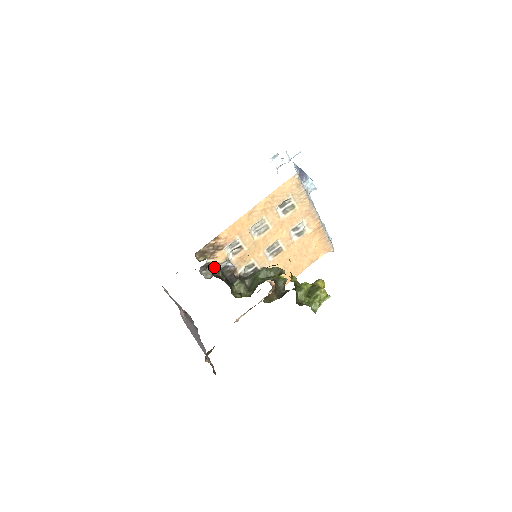
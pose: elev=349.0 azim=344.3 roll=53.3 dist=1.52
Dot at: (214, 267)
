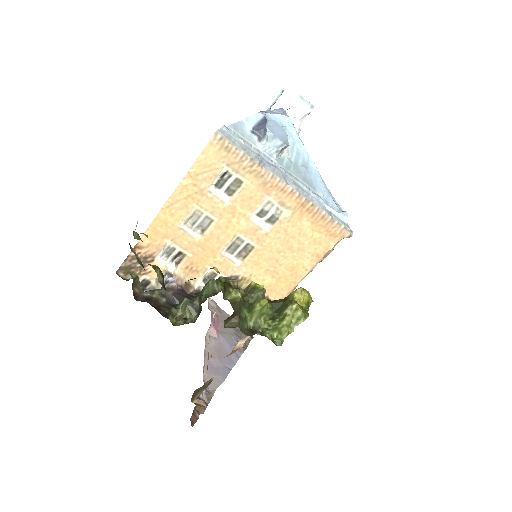
Dot at: (154, 284)
